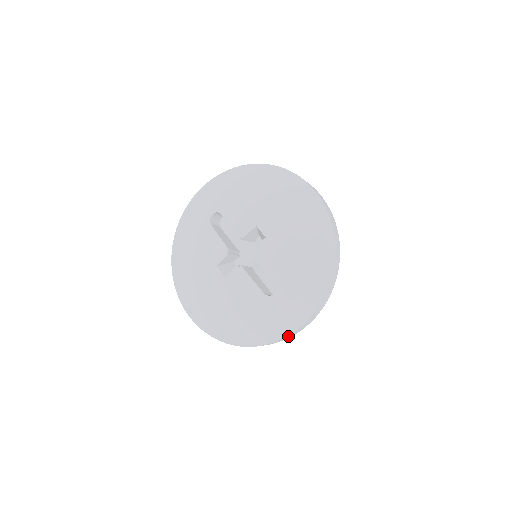
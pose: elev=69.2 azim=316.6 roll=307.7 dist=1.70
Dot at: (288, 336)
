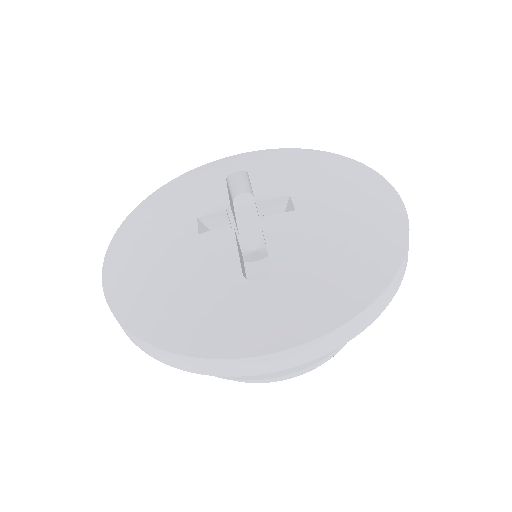
Dot at: (236, 363)
